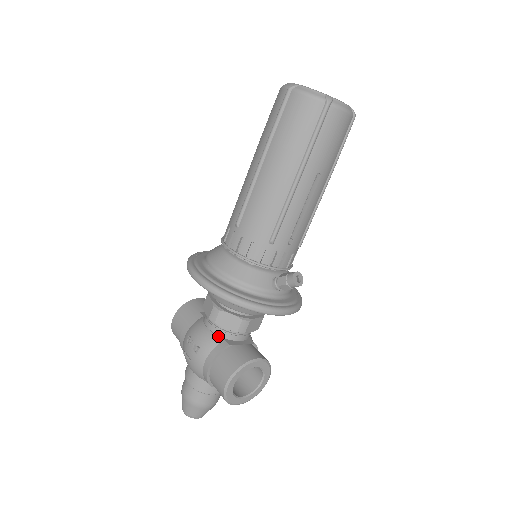
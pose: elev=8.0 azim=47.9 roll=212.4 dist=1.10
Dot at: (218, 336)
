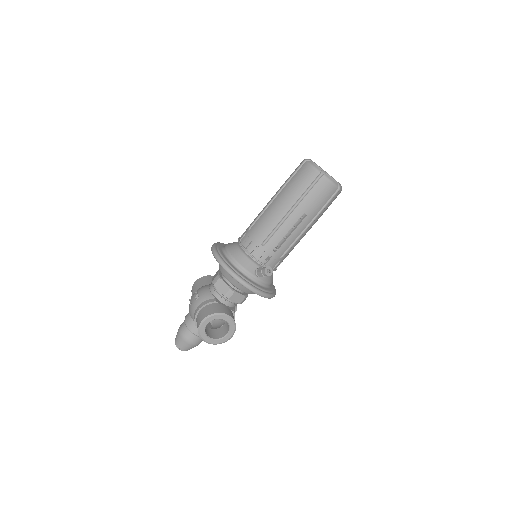
Dot at: (213, 295)
